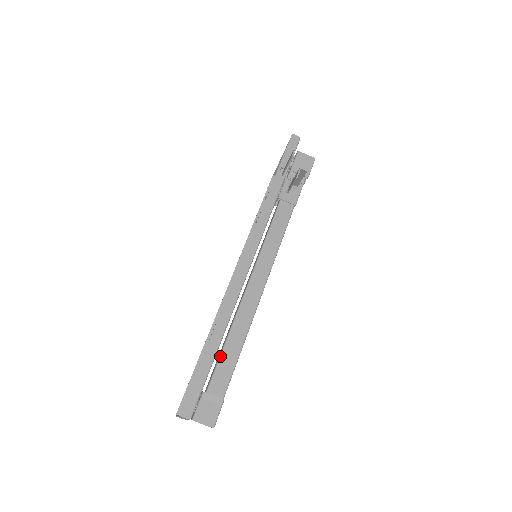
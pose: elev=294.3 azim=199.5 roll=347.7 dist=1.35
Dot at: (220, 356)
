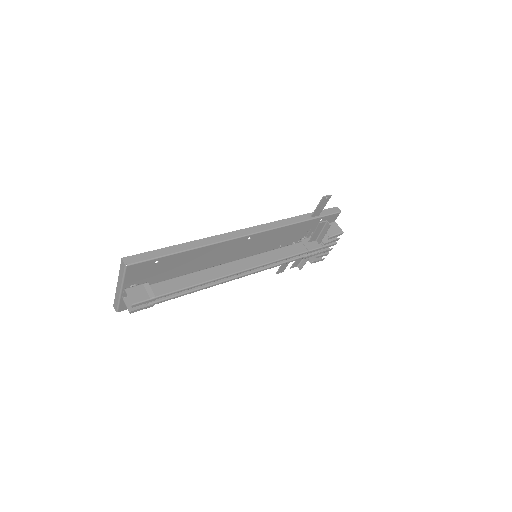
Dot at: (178, 276)
